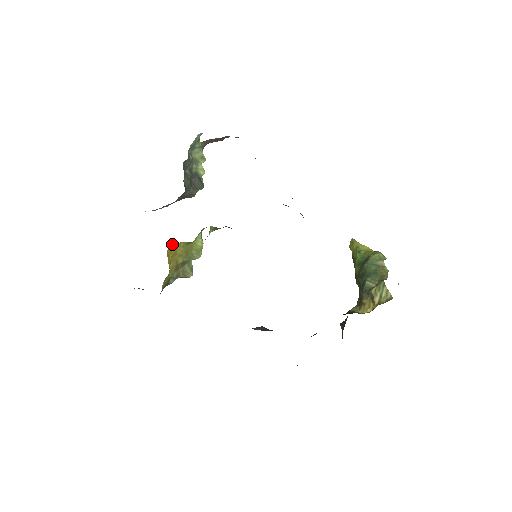
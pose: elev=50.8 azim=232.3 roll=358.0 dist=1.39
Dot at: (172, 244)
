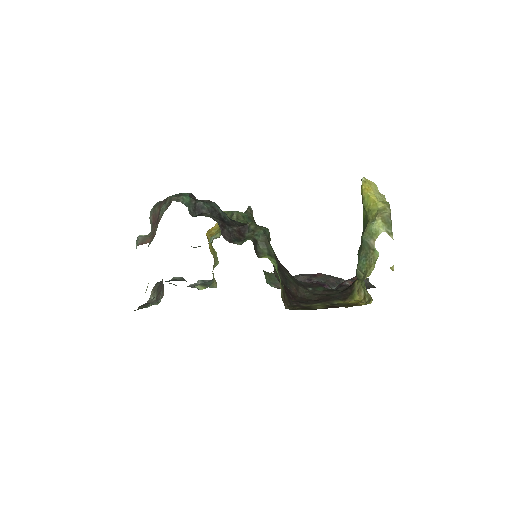
Dot at: occluded
